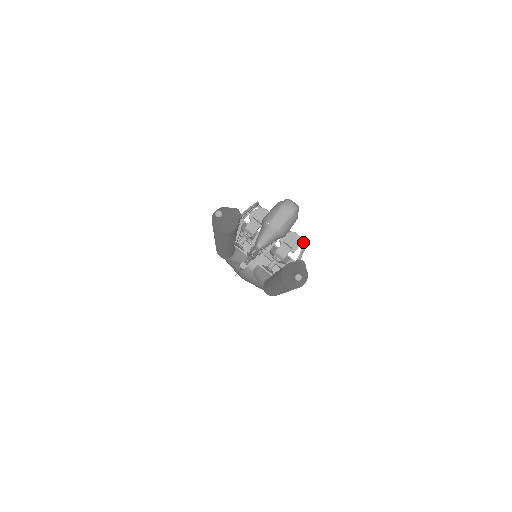
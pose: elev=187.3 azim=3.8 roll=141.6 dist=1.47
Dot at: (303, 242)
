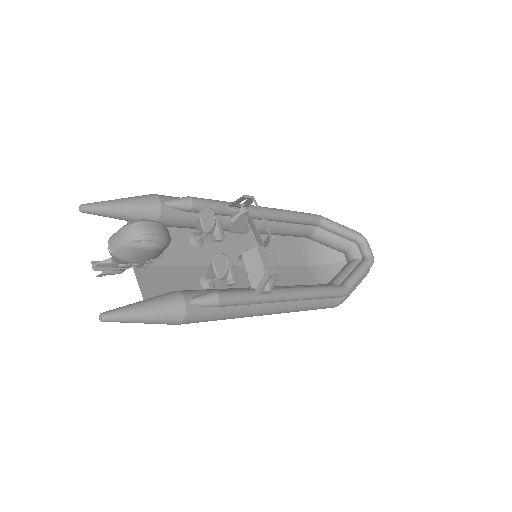
Dot at: (277, 270)
